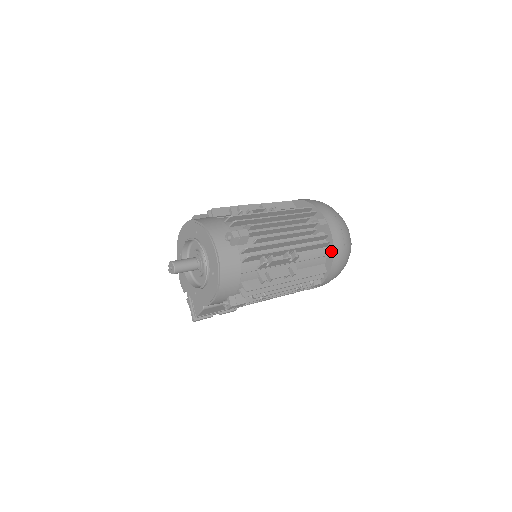
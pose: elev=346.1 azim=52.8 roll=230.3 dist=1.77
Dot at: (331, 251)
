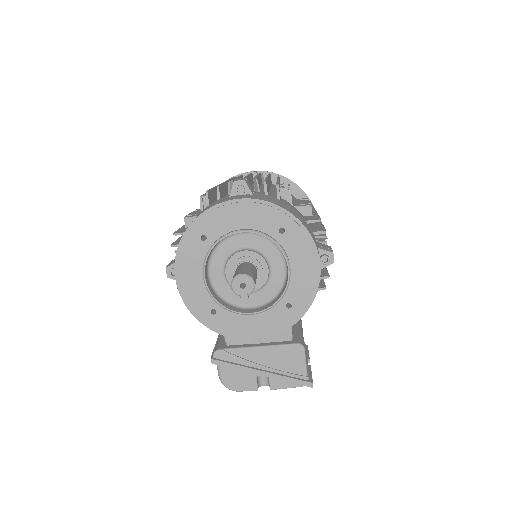
Dot at: occluded
